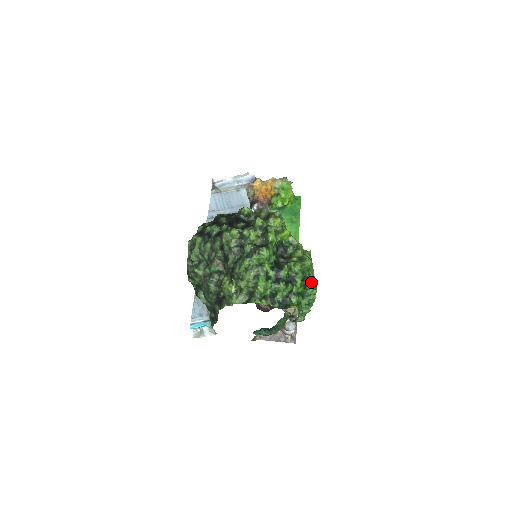
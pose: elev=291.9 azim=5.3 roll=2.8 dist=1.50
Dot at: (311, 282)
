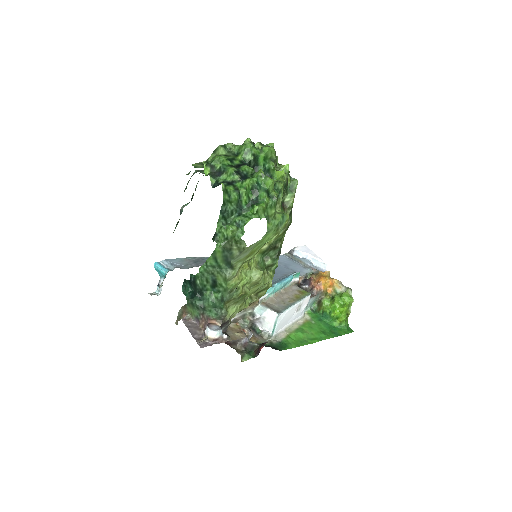
Dot at: (258, 204)
